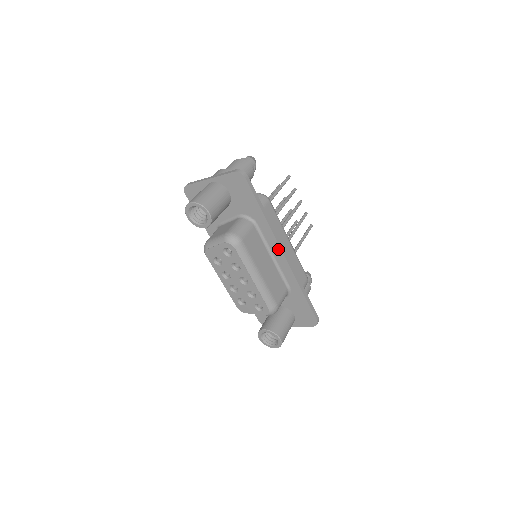
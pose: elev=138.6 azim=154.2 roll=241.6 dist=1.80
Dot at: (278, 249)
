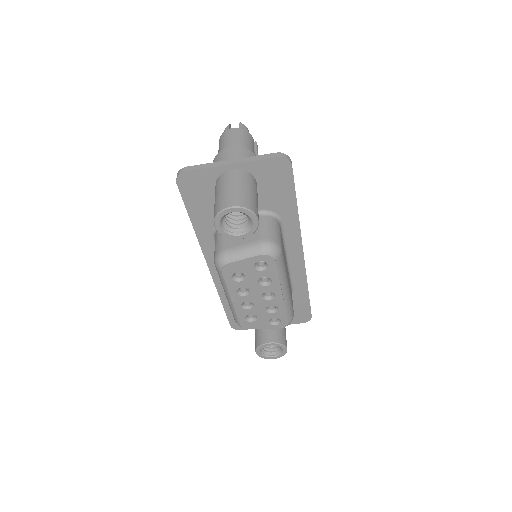
Dot at: (298, 248)
